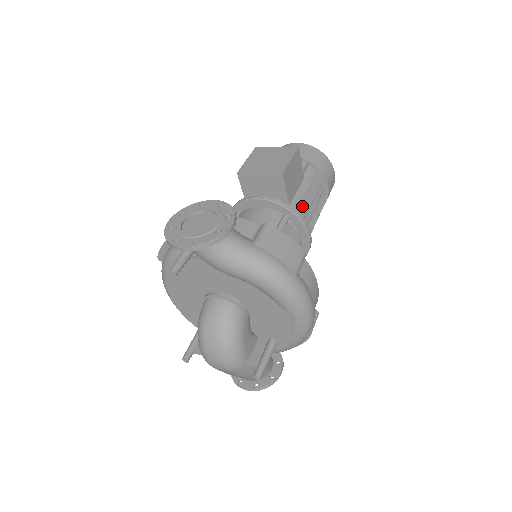
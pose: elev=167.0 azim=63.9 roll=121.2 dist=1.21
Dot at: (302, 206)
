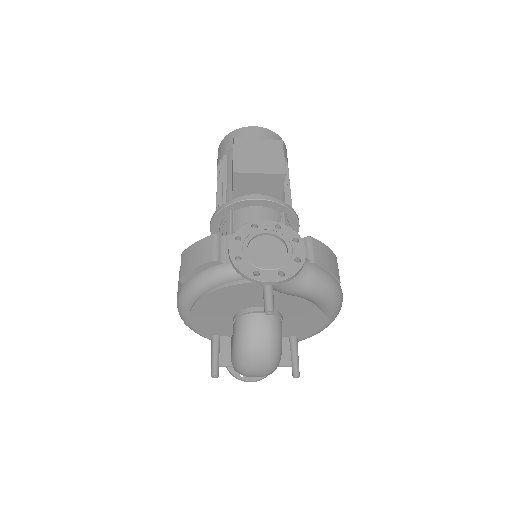
Dot at: (287, 199)
